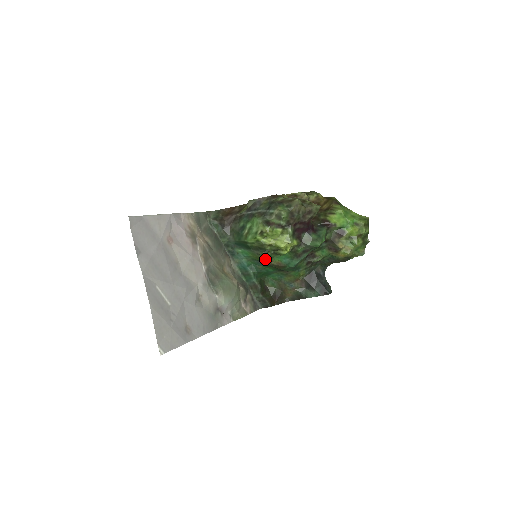
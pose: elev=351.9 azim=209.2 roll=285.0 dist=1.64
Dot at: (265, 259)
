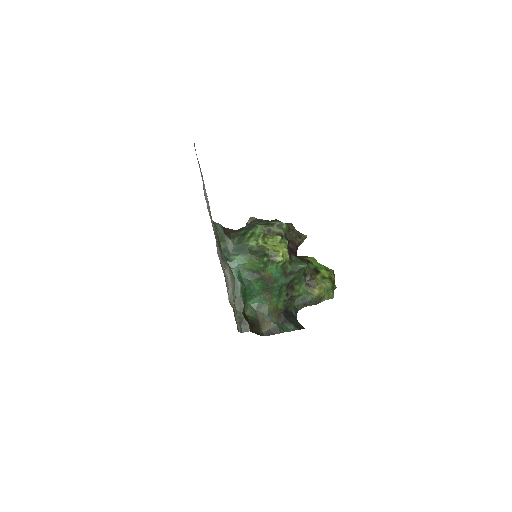
Dot at: (261, 264)
